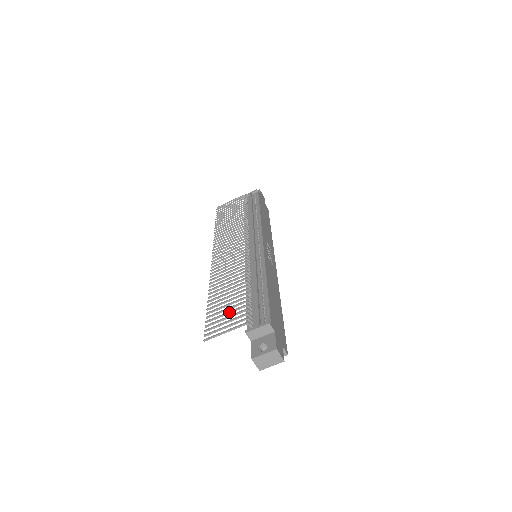
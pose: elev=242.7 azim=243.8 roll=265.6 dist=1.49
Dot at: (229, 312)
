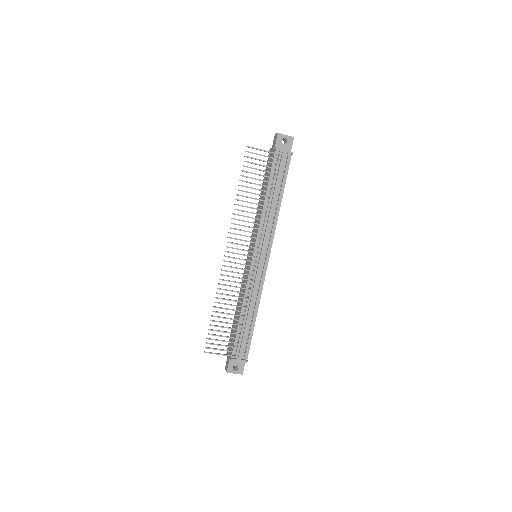
Dot at: (226, 337)
